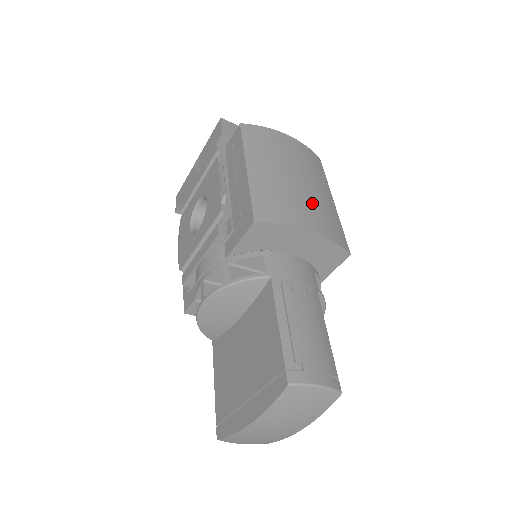
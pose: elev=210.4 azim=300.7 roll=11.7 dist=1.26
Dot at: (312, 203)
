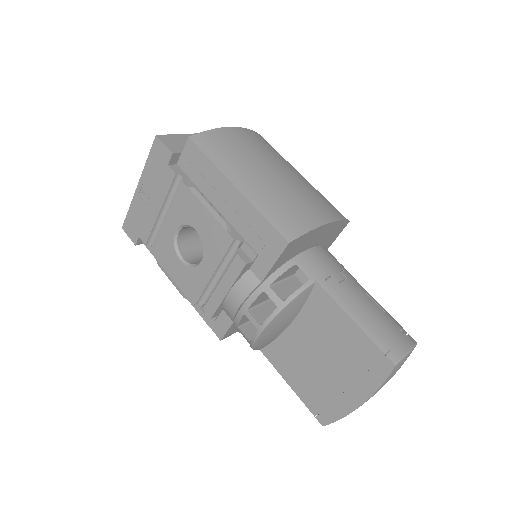
Dot at: (304, 193)
